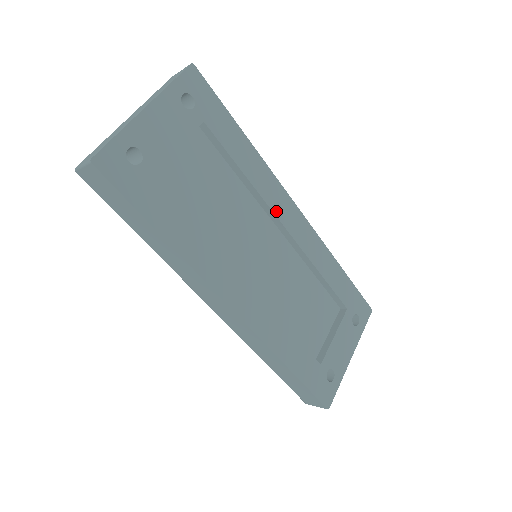
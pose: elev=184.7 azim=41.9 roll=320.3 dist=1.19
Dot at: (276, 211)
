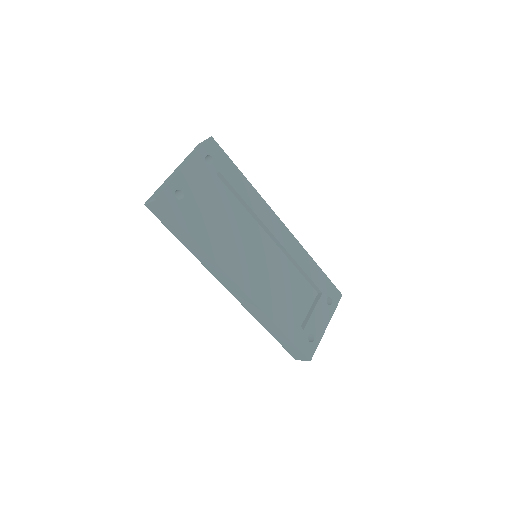
Dot at: (268, 226)
